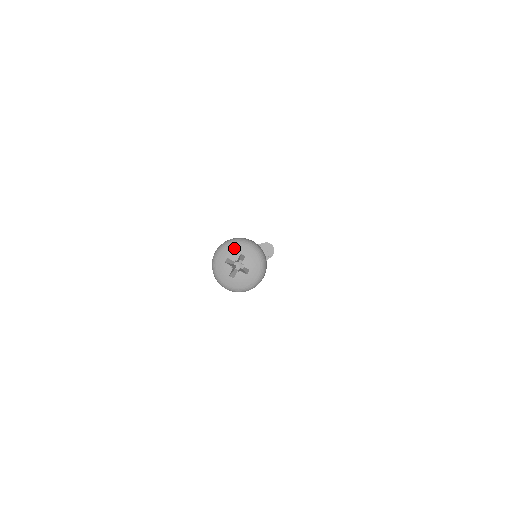
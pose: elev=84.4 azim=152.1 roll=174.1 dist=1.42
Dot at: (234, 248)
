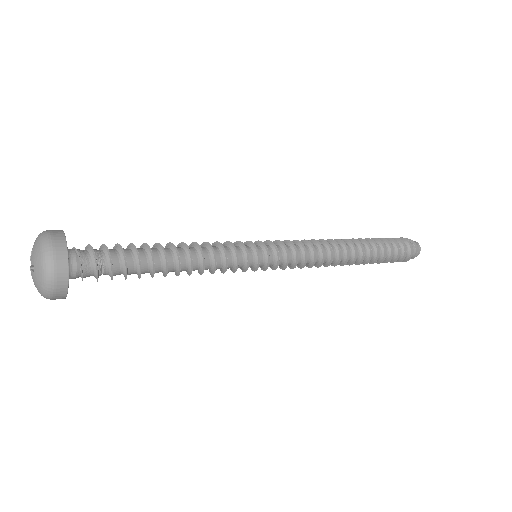
Dot at: occluded
